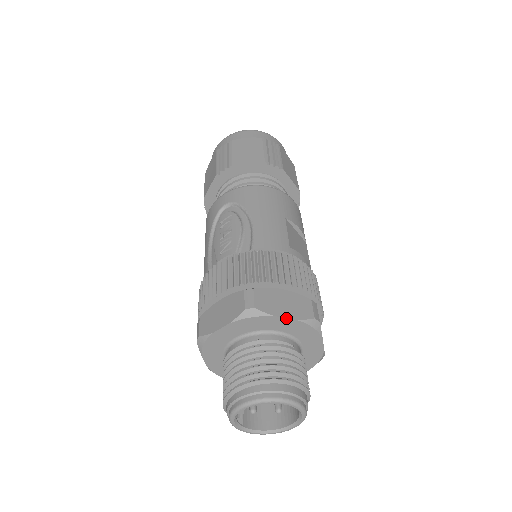
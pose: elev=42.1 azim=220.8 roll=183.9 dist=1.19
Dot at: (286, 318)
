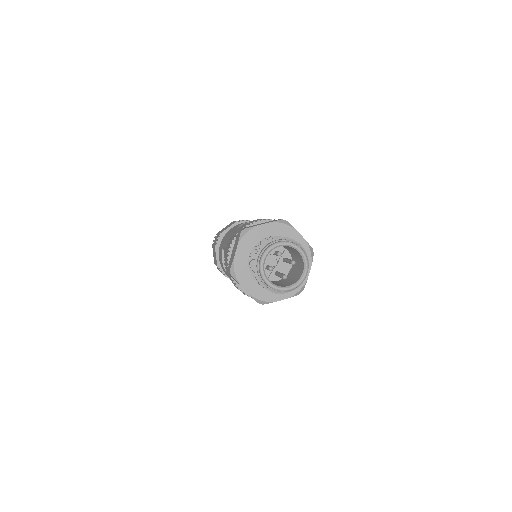
Dot at: (301, 235)
